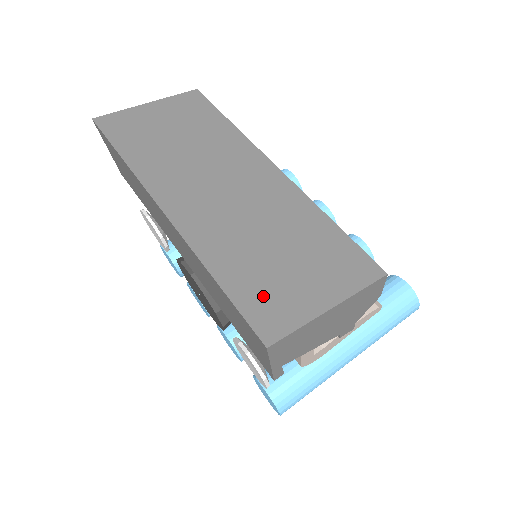
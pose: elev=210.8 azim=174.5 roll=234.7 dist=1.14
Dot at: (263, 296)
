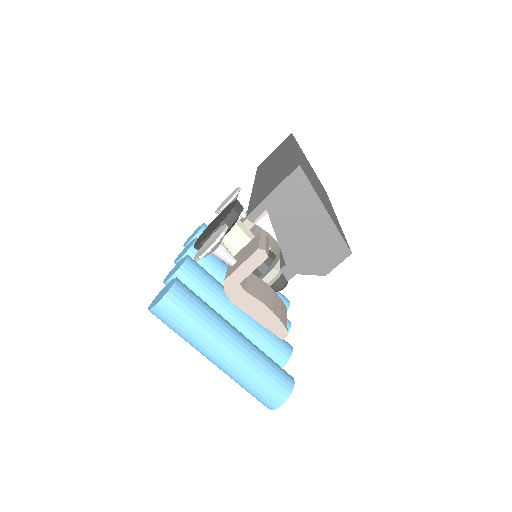
Dot at: (308, 176)
